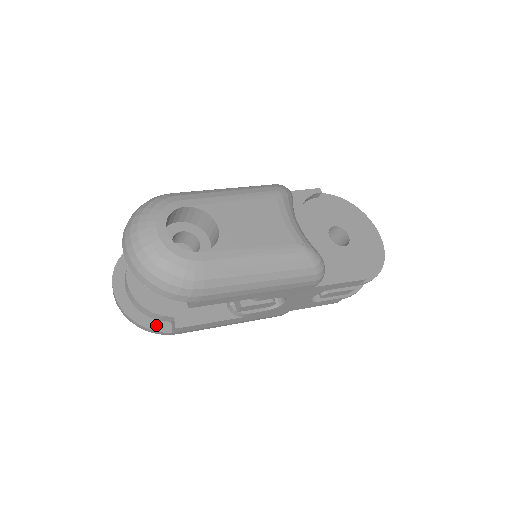
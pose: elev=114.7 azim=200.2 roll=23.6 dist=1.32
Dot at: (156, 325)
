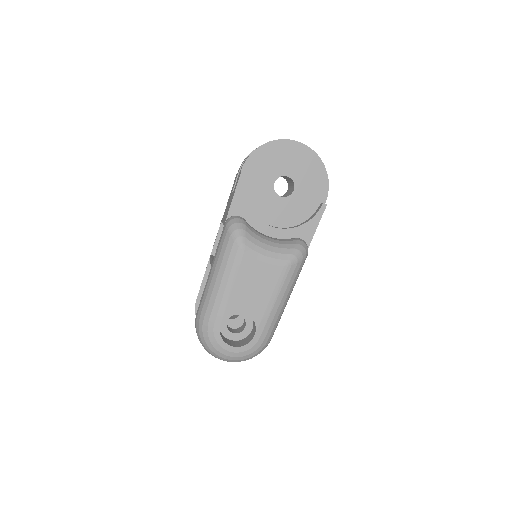
Dot at: occluded
